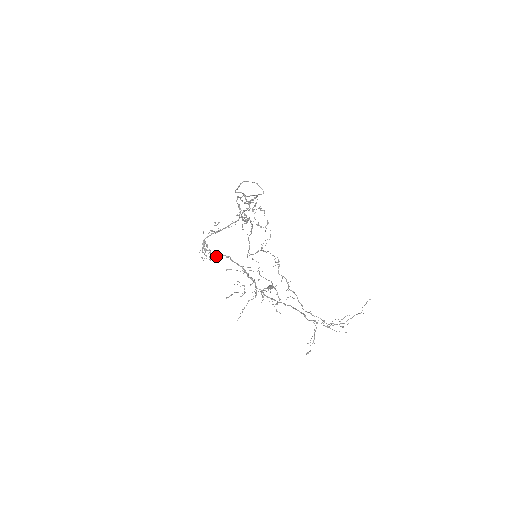
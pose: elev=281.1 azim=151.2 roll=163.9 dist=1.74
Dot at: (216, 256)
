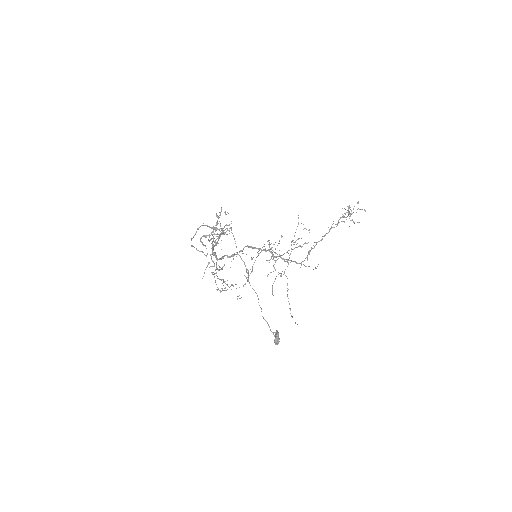
Dot at: occluded
